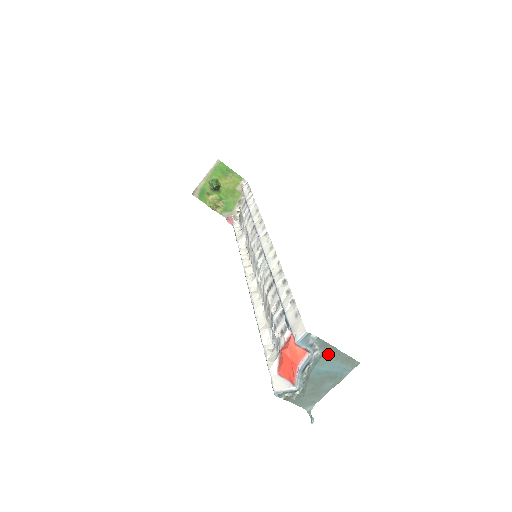
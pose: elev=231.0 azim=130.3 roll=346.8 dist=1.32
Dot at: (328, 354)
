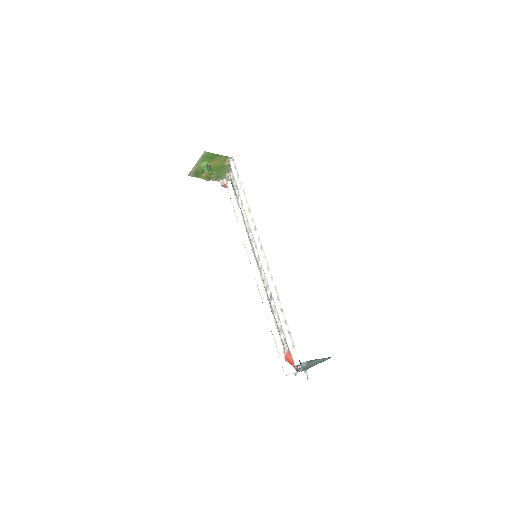
Dot at: (314, 361)
